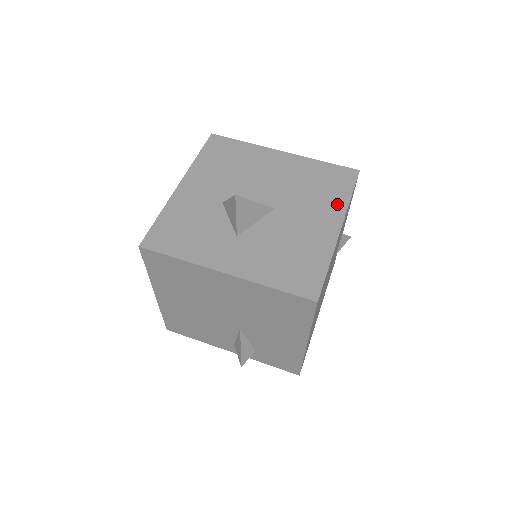
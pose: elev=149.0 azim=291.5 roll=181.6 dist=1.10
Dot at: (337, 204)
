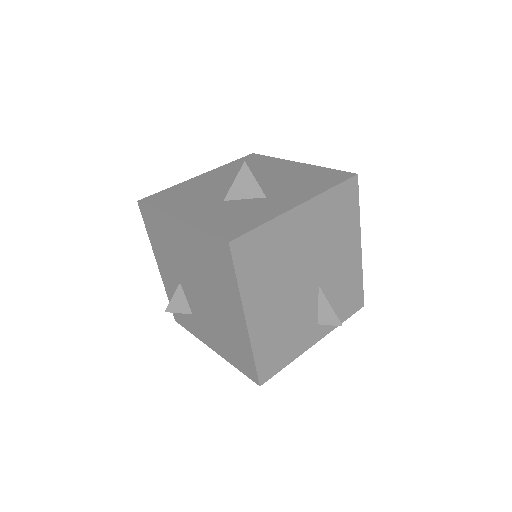
Dot at: (275, 162)
